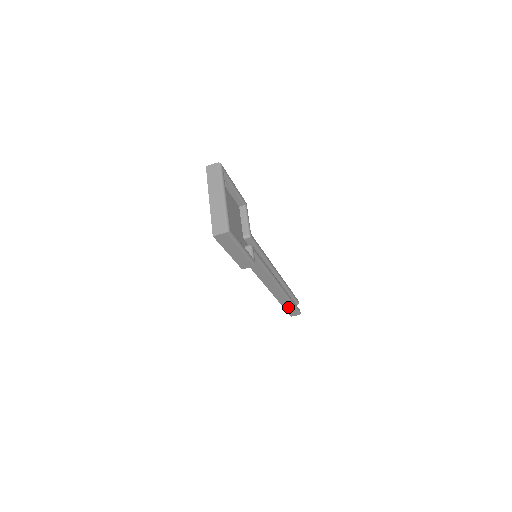
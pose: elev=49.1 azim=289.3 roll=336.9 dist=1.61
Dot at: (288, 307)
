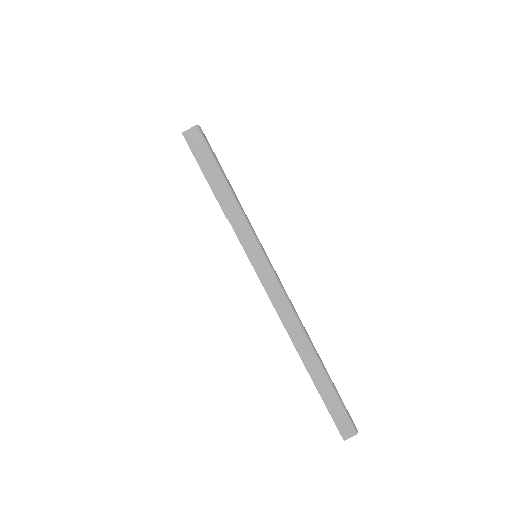
Dot at: (329, 399)
